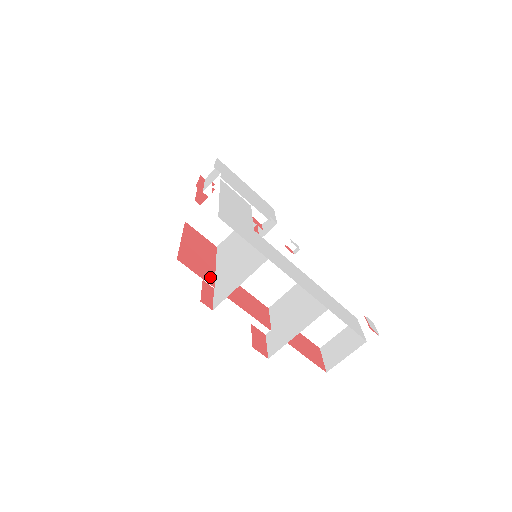
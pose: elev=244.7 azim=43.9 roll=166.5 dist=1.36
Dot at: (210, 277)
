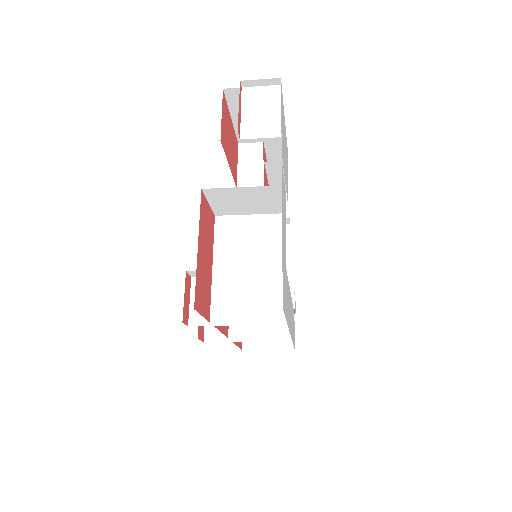
Dot at: (209, 303)
